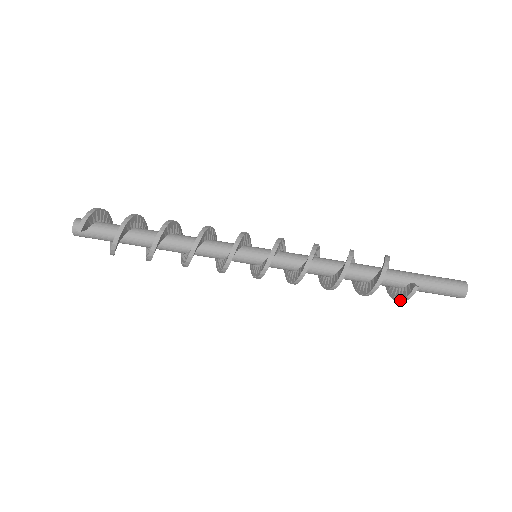
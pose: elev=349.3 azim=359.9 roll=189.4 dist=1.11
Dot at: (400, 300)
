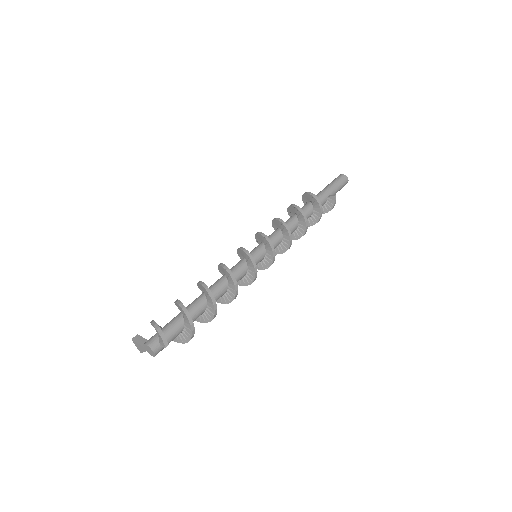
Dot at: (330, 210)
